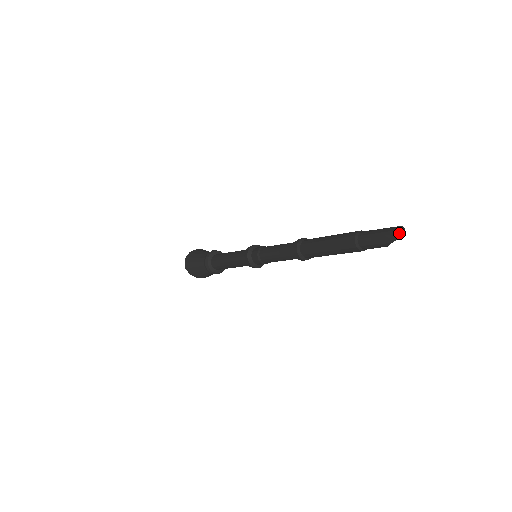
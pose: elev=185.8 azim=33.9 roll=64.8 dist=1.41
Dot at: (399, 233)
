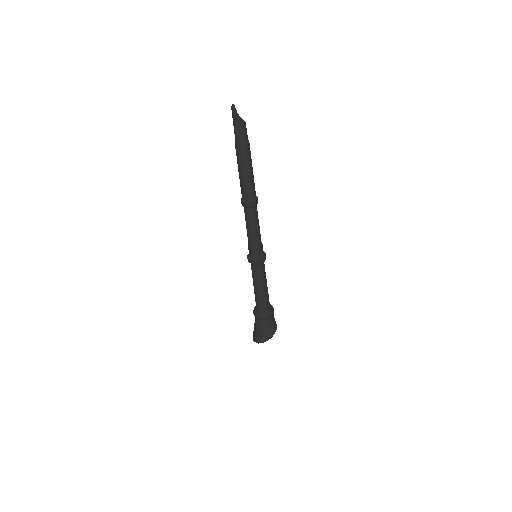
Dot at: (232, 107)
